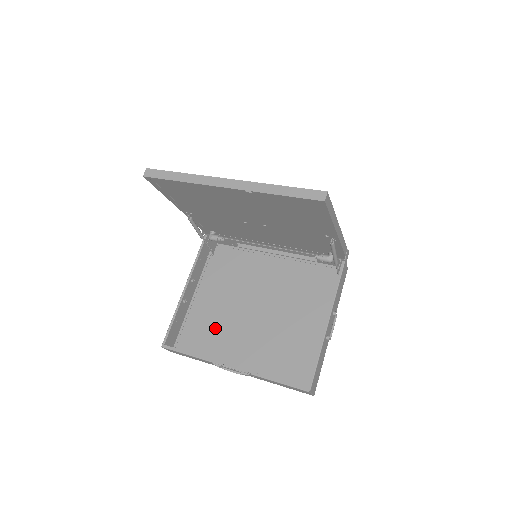
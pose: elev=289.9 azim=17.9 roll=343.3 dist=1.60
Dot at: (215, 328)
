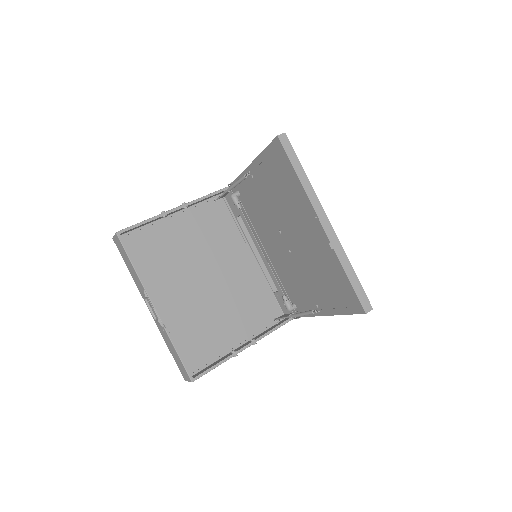
Dot at: (163, 258)
